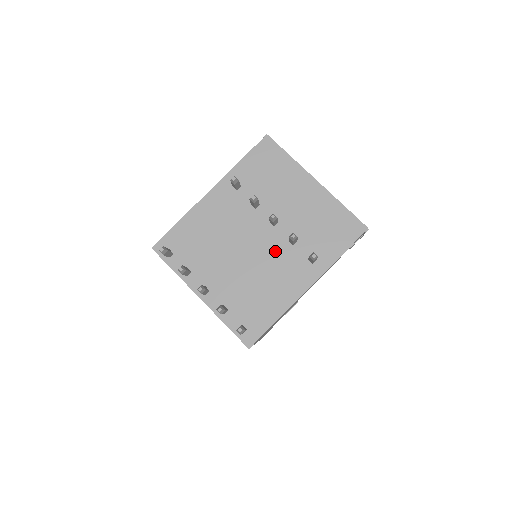
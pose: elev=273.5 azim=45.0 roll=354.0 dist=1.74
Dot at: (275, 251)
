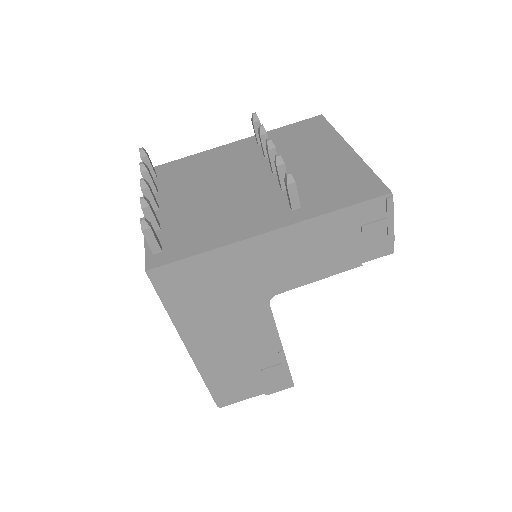
Dot at: (257, 192)
